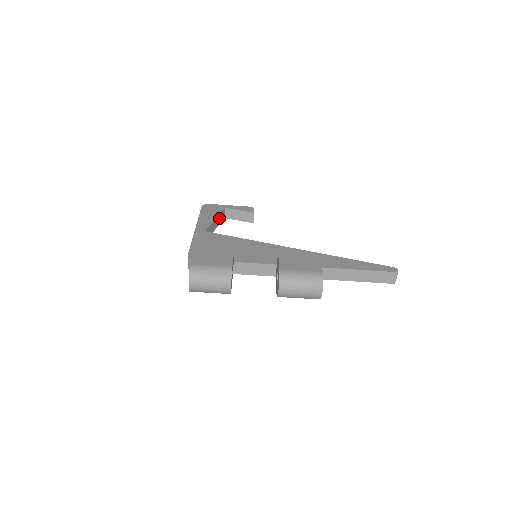
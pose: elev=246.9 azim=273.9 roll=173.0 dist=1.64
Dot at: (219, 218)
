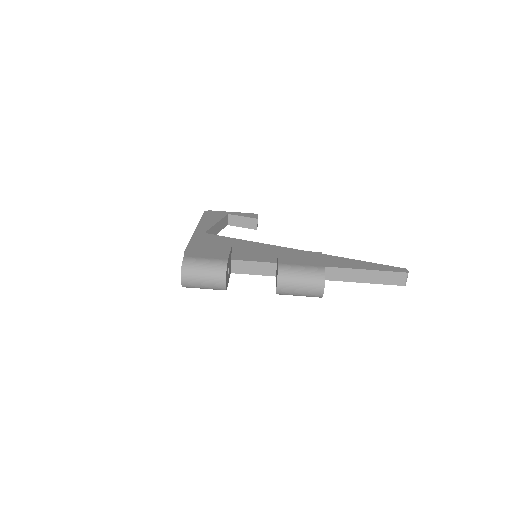
Dot at: (221, 223)
